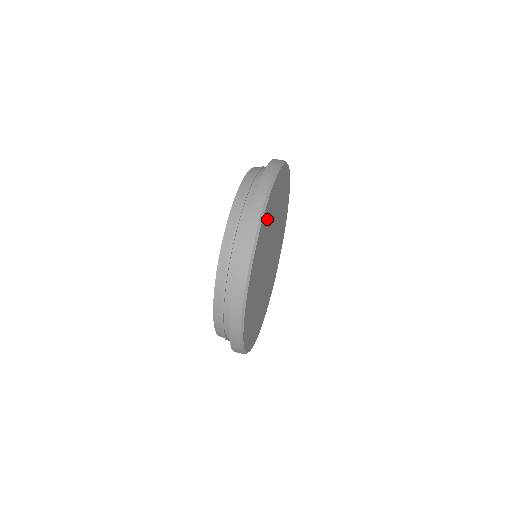
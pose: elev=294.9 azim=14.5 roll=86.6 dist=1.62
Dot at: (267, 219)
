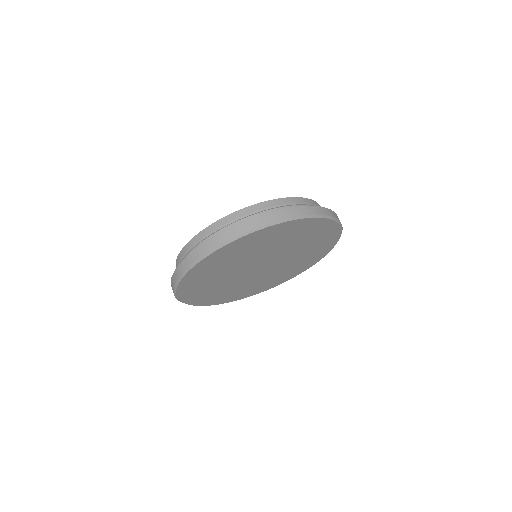
Dot at: (240, 248)
